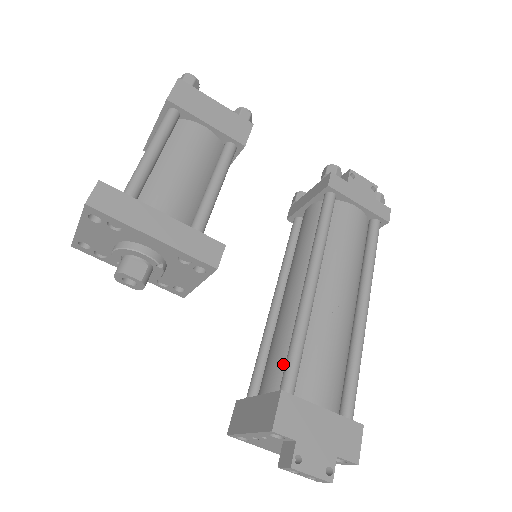
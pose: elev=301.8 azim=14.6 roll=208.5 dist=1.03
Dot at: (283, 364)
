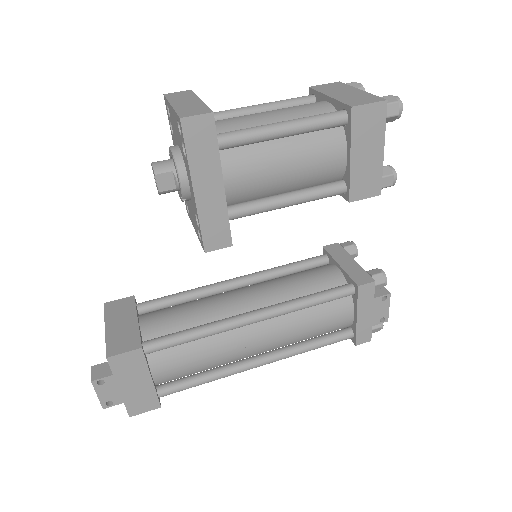
Dot at: (172, 329)
